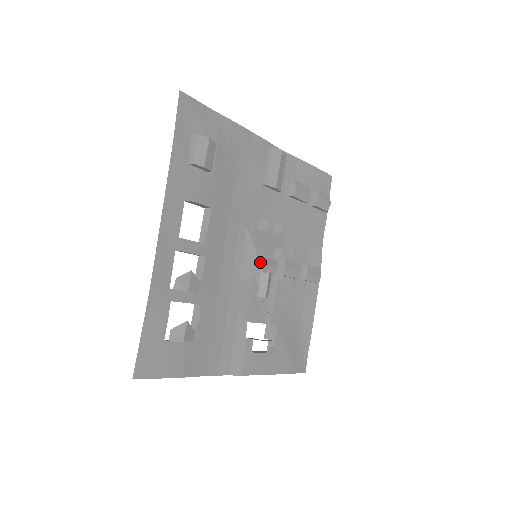
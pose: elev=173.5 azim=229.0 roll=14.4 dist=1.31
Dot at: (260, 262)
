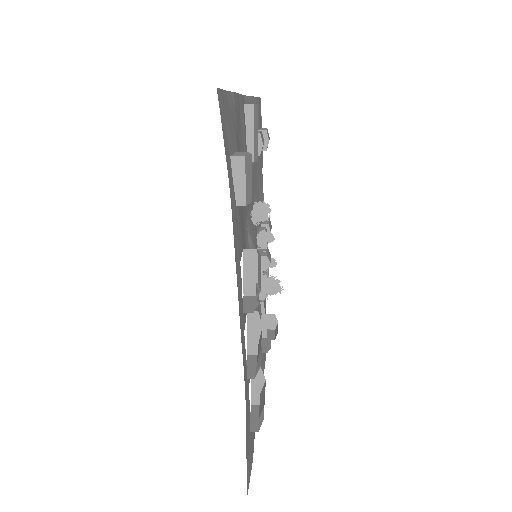
Dot at: occluded
